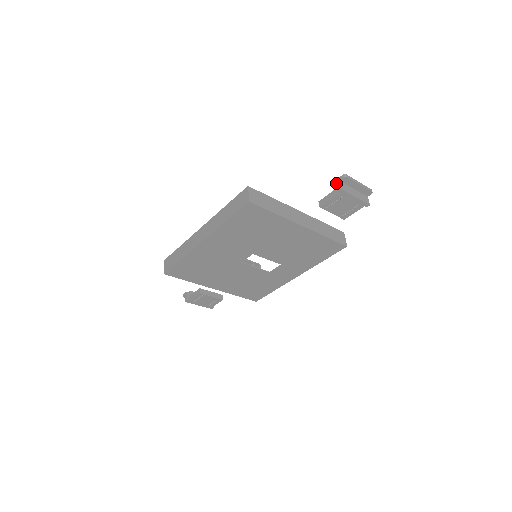
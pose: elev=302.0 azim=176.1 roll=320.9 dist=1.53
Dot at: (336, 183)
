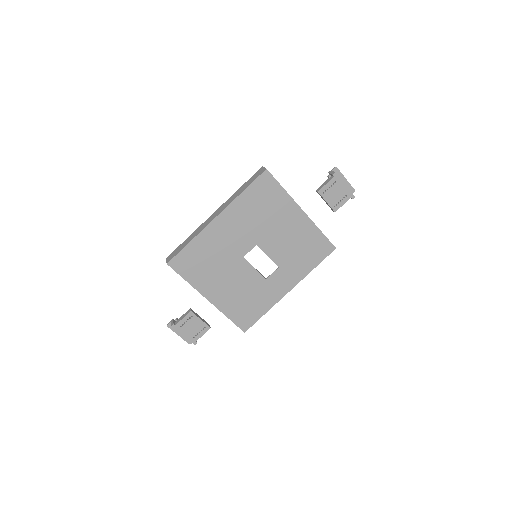
Dot at: (330, 173)
